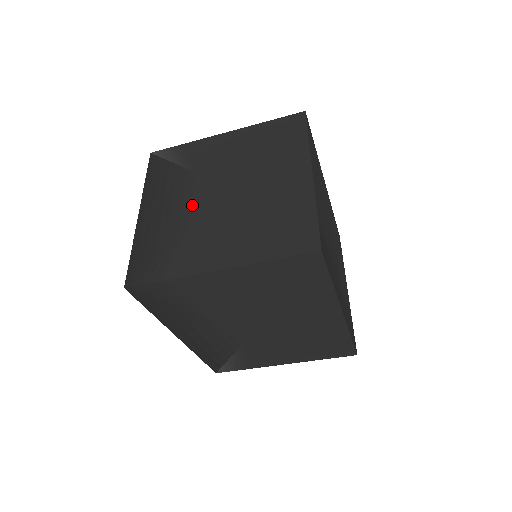
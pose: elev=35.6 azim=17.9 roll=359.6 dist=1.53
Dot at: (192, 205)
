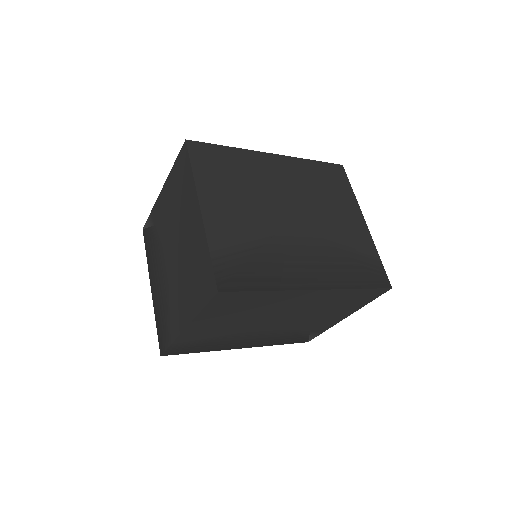
Dot at: (165, 272)
